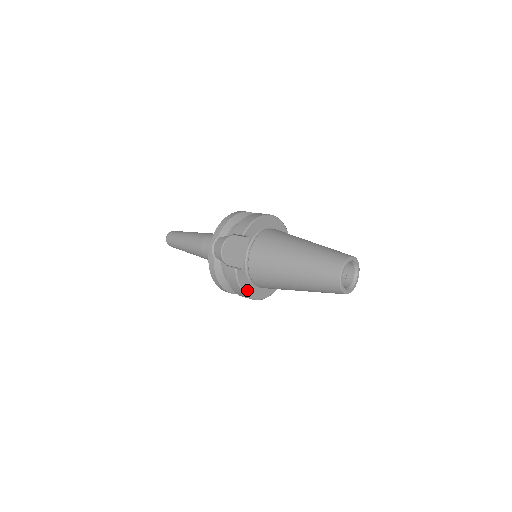
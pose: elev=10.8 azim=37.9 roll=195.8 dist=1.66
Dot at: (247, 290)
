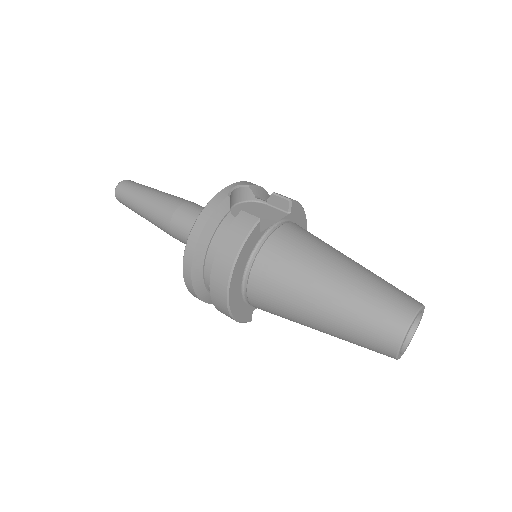
Dot at: (238, 265)
